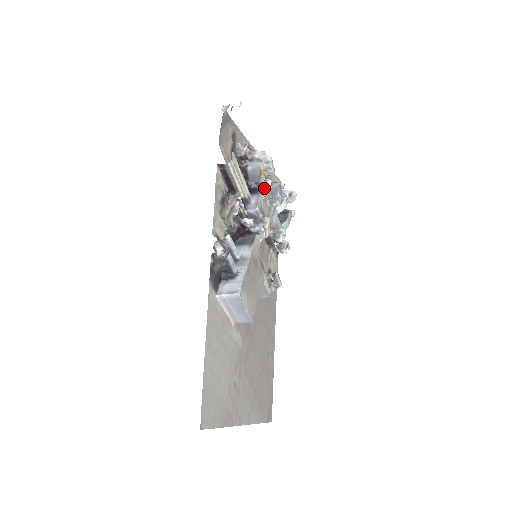
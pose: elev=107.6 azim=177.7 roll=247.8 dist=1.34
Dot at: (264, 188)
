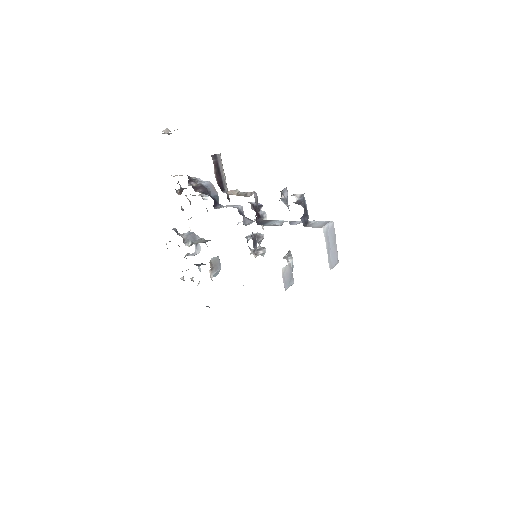
Dot at: occluded
